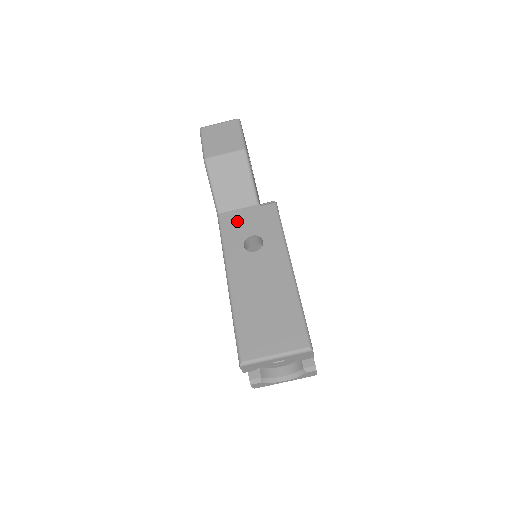
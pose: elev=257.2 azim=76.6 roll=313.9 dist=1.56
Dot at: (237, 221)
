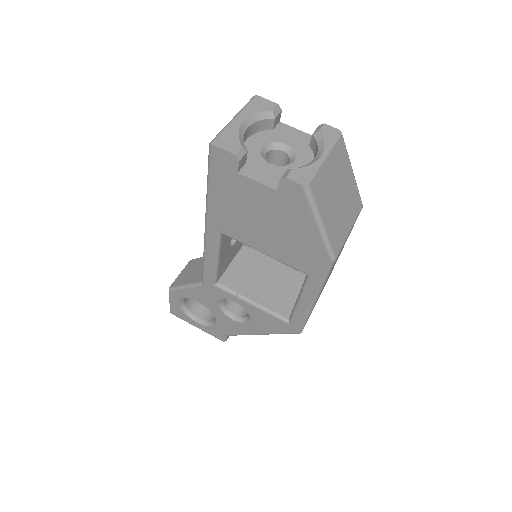
Dot at: occluded
